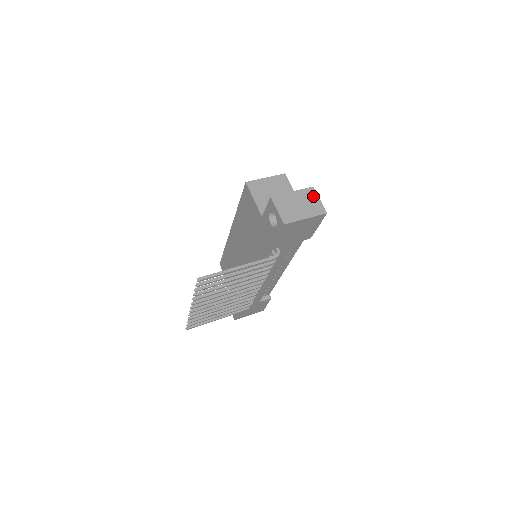
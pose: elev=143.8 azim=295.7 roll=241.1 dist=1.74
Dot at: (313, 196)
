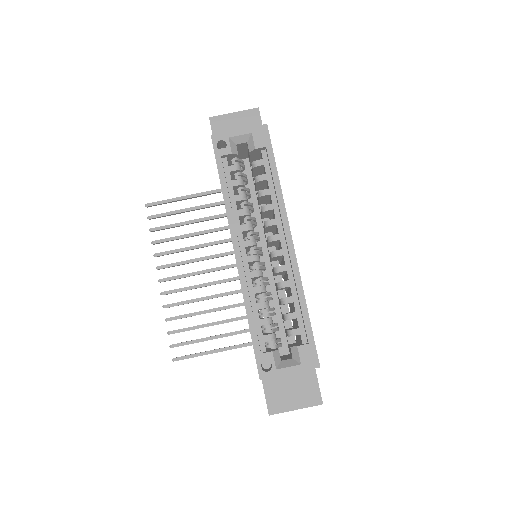
Dot at: occluded
